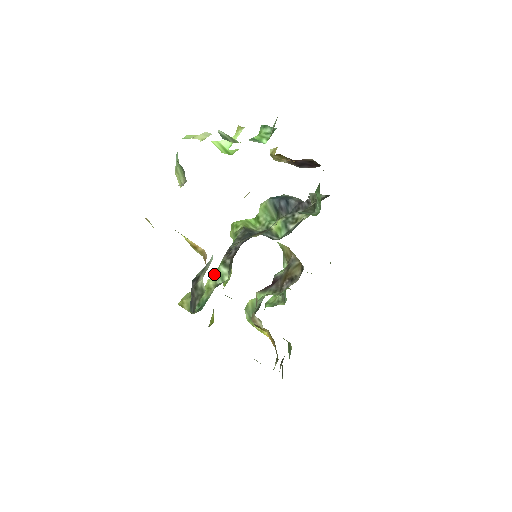
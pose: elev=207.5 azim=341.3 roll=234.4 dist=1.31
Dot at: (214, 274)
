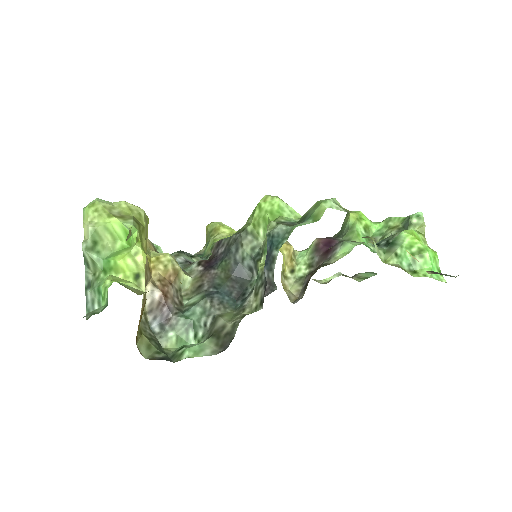
Dot at: occluded
